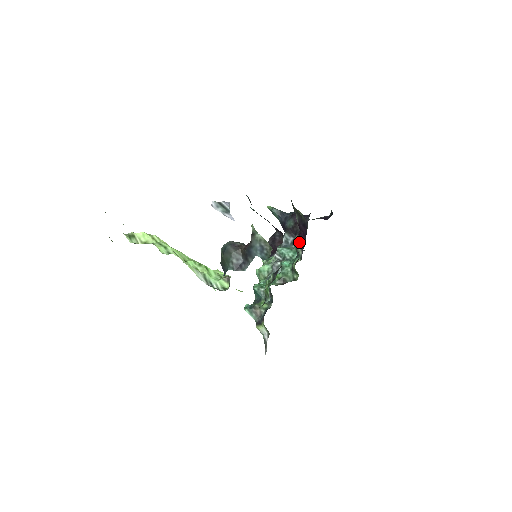
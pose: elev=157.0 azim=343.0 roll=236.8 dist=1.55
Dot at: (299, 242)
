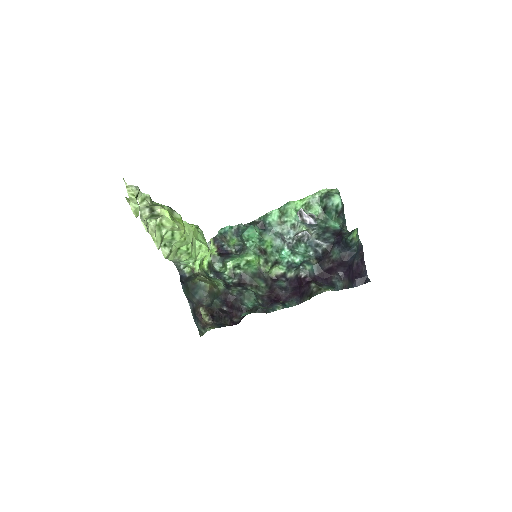
Dot at: (298, 276)
